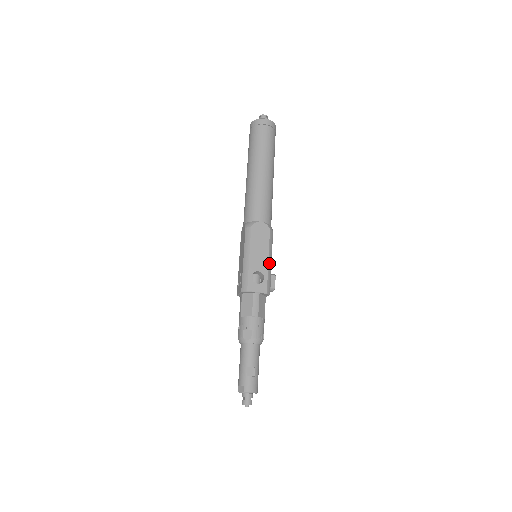
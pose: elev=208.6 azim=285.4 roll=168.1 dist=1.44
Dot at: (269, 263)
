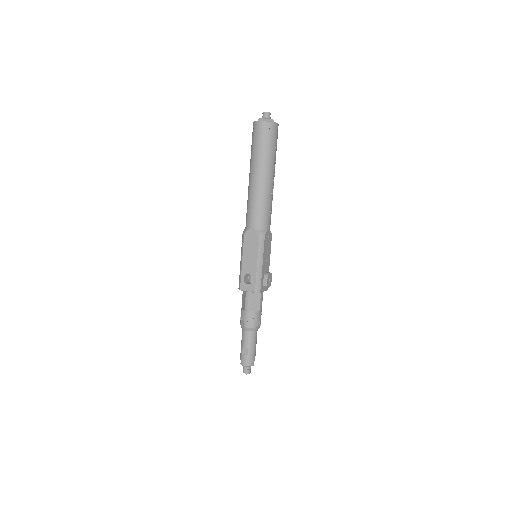
Dot at: (258, 266)
